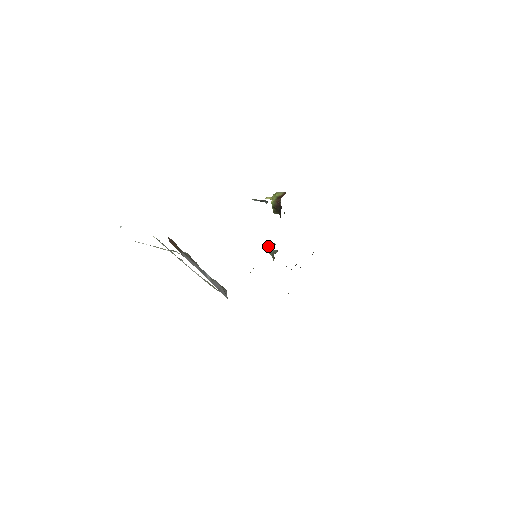
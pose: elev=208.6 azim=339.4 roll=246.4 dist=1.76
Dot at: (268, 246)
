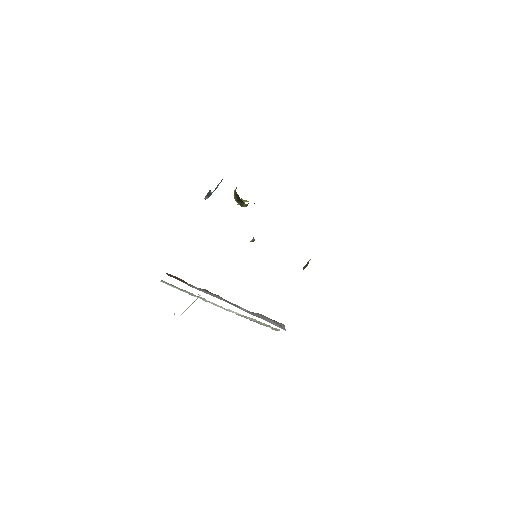
Dot at: (305, 265)
